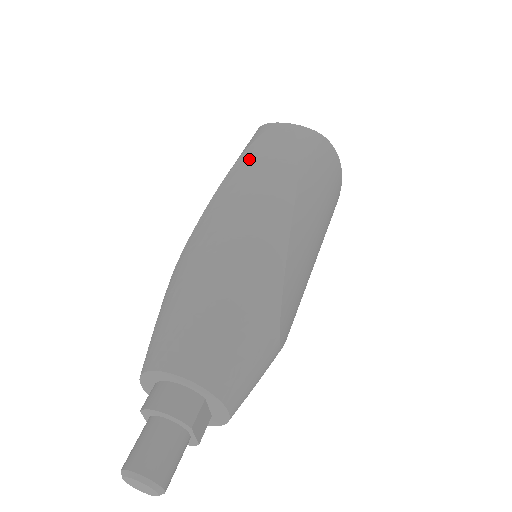
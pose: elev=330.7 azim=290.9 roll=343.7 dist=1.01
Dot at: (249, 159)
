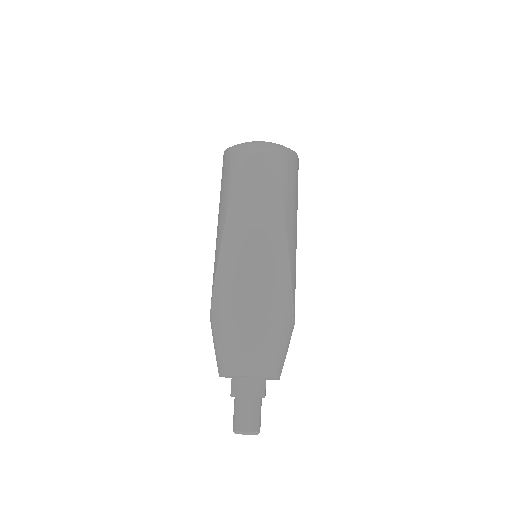
Dot at: (242, 196)
